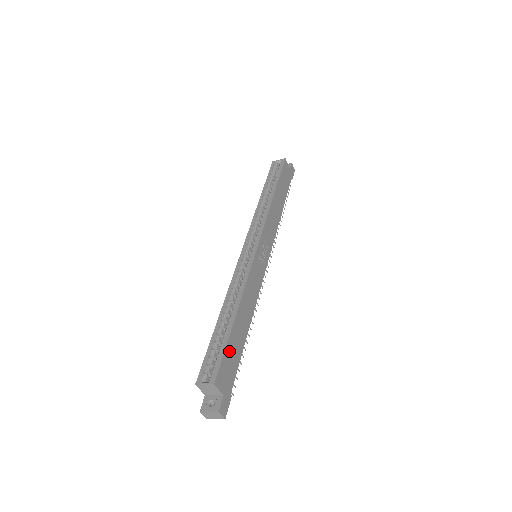
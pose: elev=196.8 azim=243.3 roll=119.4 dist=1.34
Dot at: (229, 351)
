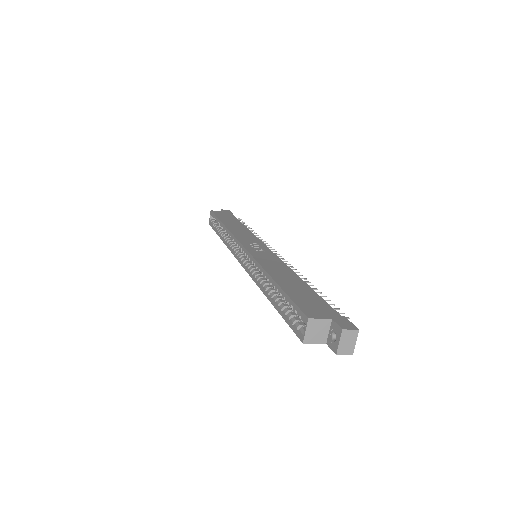
Dot at: (297, 297)
